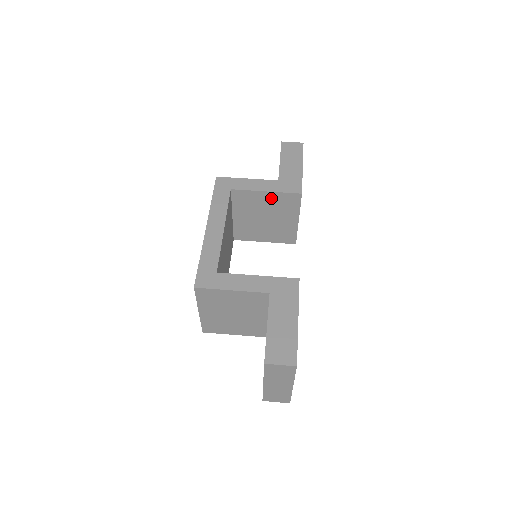
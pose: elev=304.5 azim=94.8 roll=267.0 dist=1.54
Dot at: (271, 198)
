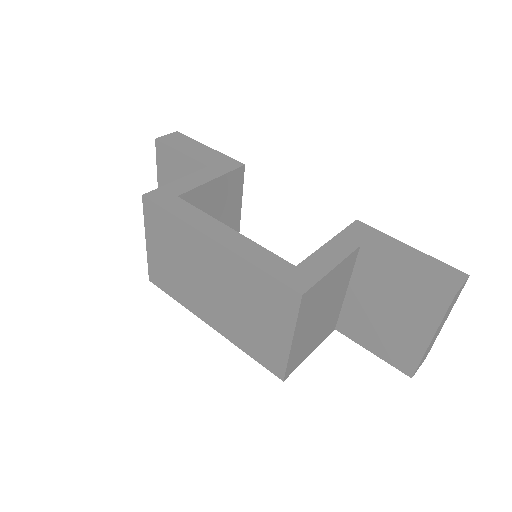
Dot at: (217, 188)
